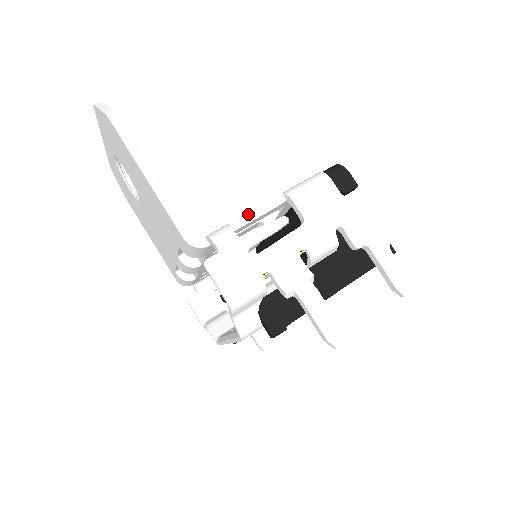
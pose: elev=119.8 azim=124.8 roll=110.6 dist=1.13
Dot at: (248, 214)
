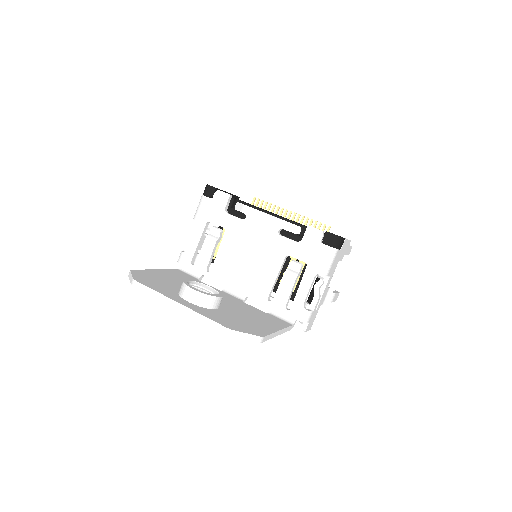
Dot at: (308, 294)
